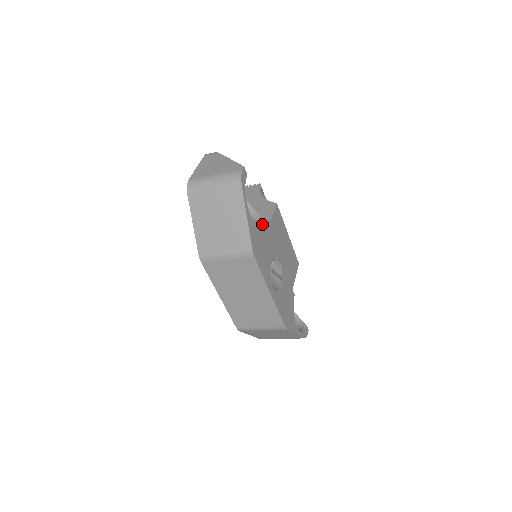
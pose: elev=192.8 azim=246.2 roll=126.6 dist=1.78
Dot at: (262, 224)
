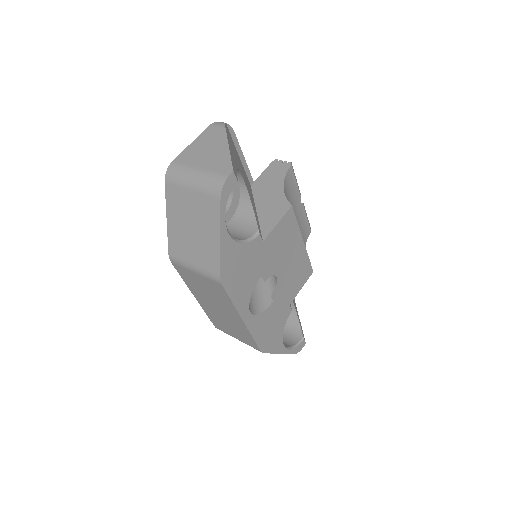
Dot at: (251, 240)
